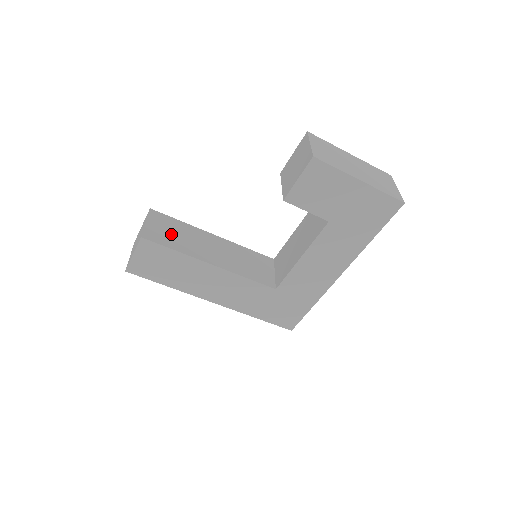
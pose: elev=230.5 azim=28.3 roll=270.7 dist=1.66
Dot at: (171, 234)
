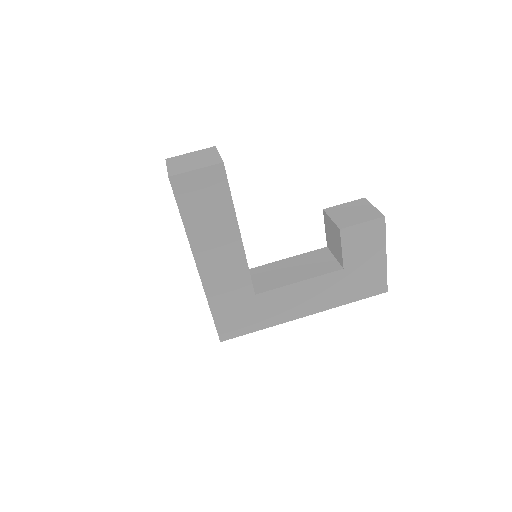
Dot at: occluded
